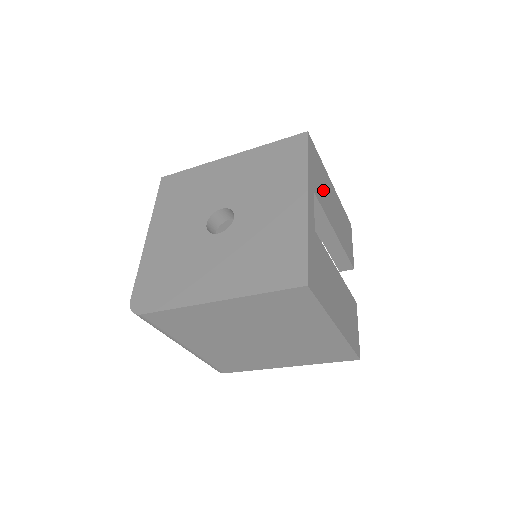
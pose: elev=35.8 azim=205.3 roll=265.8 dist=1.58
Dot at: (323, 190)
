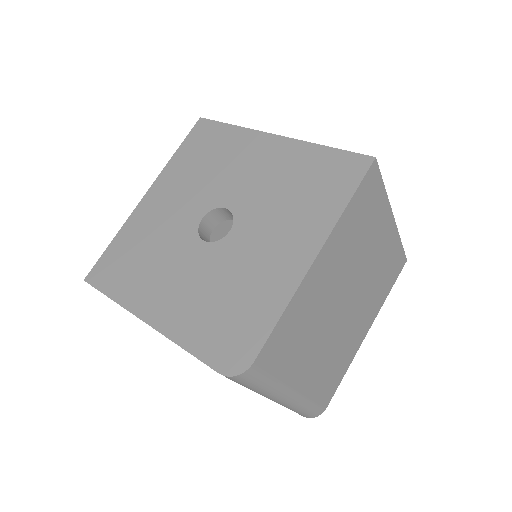
Dot at: occluded
